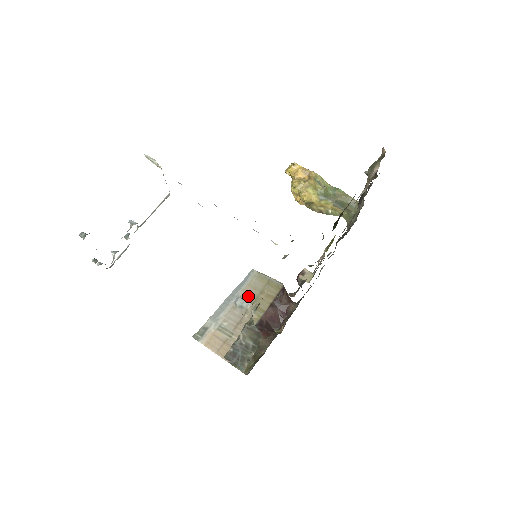
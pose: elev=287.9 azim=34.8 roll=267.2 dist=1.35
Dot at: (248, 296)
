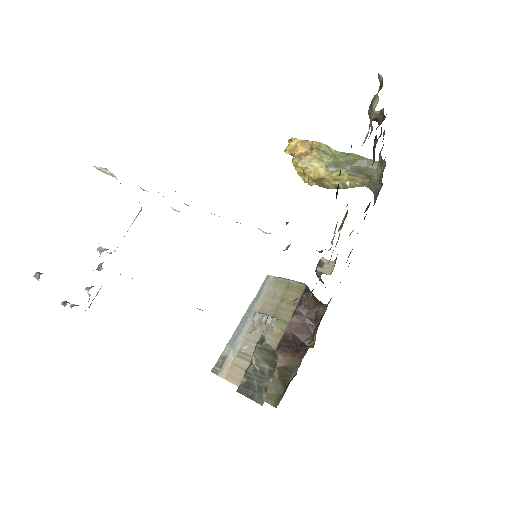
Dot at: (267, 308)
